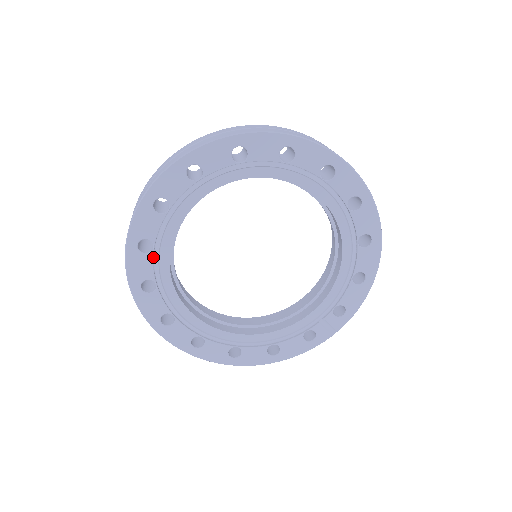
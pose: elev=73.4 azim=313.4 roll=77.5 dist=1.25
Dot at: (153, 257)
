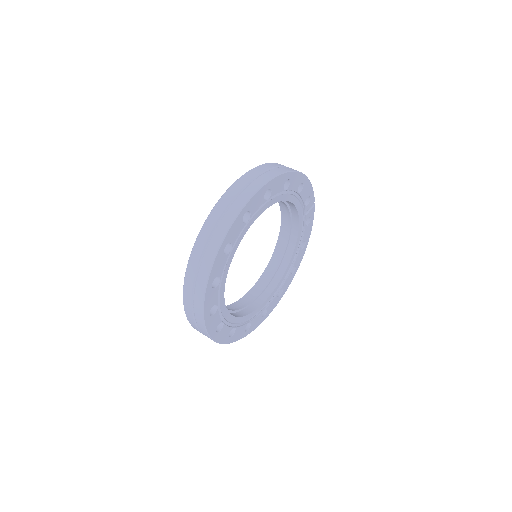
Dot at: (238, 327)
